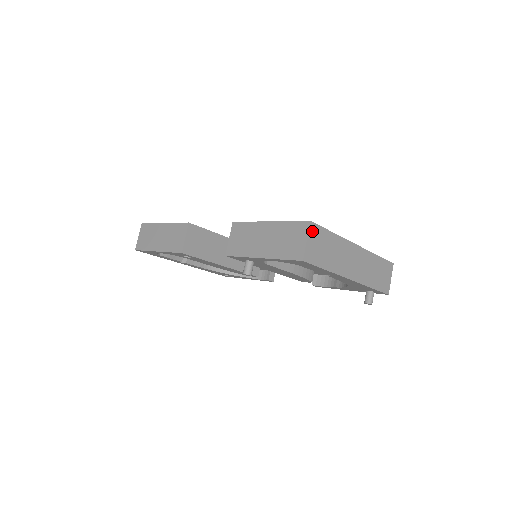
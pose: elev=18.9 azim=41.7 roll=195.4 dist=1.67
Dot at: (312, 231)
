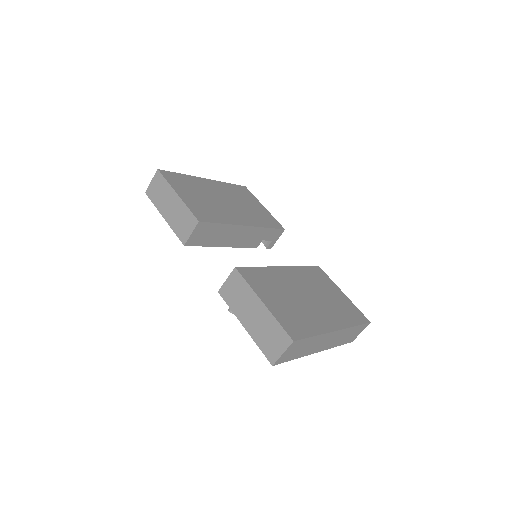
Dot at: (292, 346)
